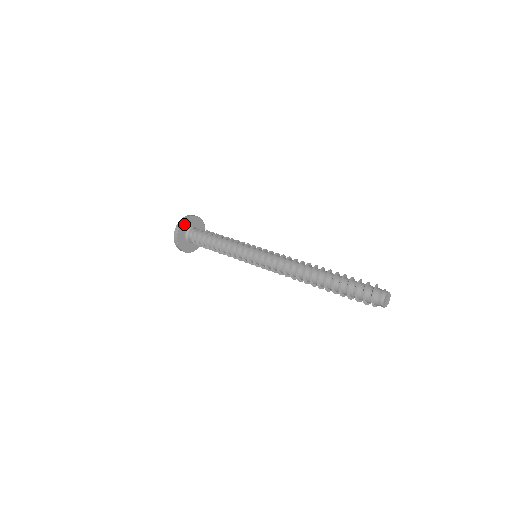
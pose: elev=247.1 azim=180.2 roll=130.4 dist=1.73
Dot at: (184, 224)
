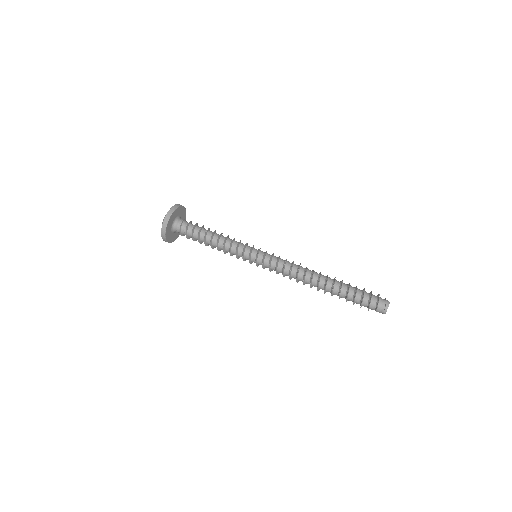
Dot at: (171, 217)
